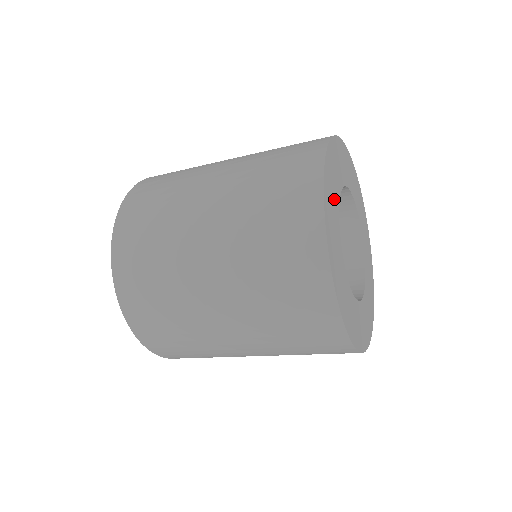
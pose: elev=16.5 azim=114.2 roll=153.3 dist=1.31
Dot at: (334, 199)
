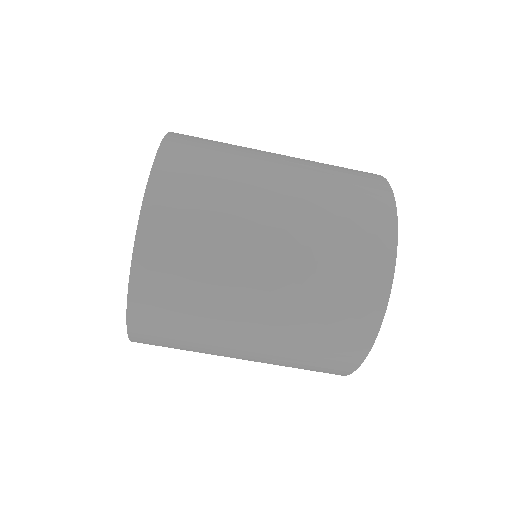
Dot at: occluded
